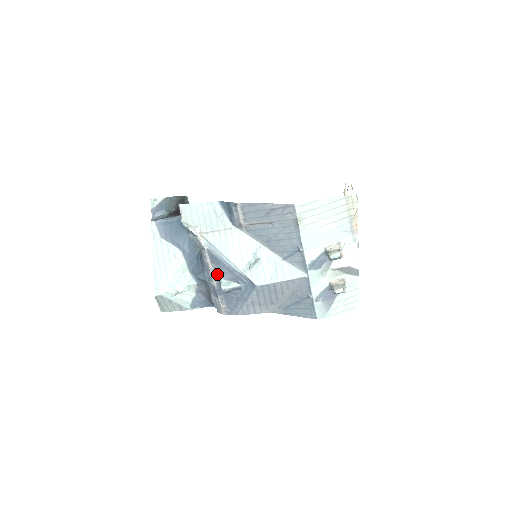
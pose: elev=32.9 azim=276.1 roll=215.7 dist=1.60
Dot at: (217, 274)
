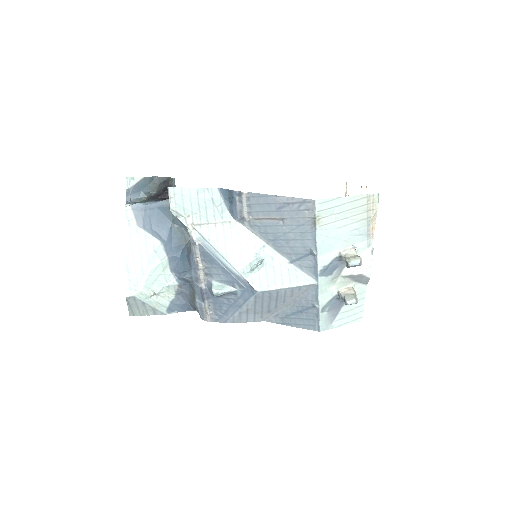
Dot at: (207, 275)
